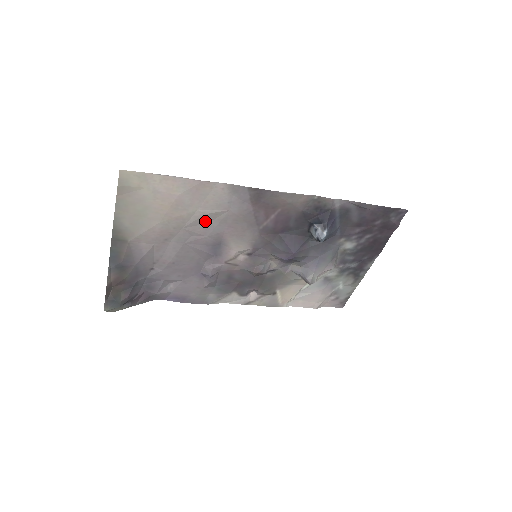
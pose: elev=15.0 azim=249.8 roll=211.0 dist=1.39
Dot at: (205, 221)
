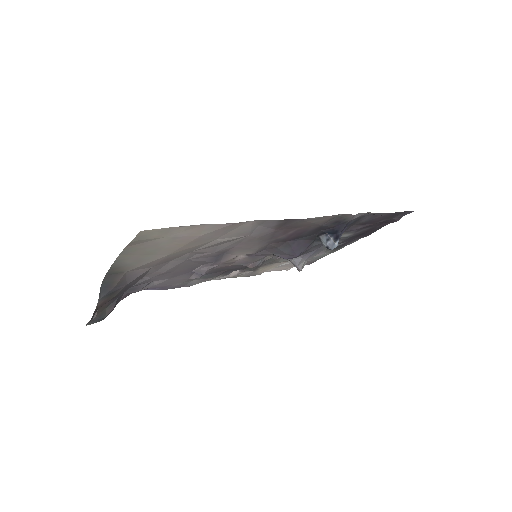
Dot at: (218, 244)
